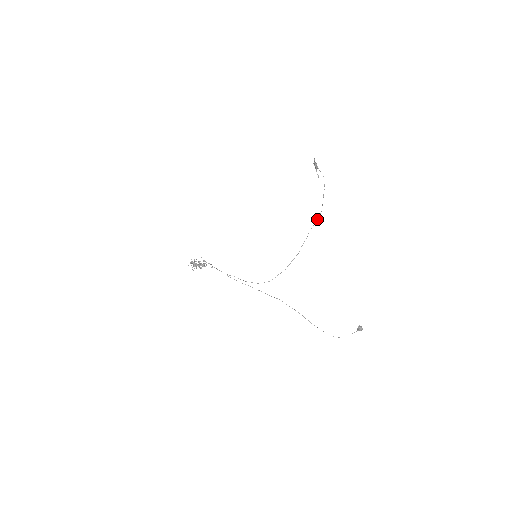
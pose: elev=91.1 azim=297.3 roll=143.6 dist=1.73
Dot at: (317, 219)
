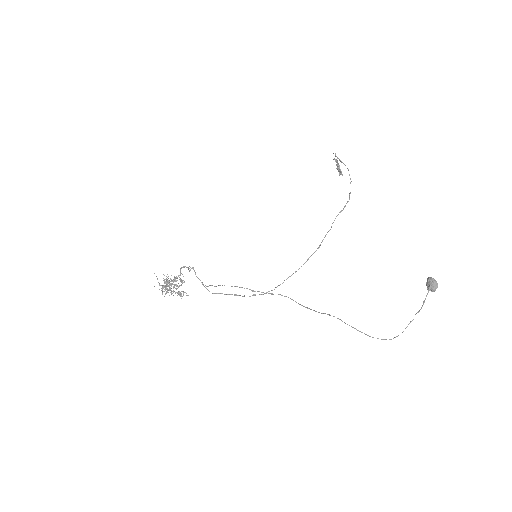
Dot at: occluded
